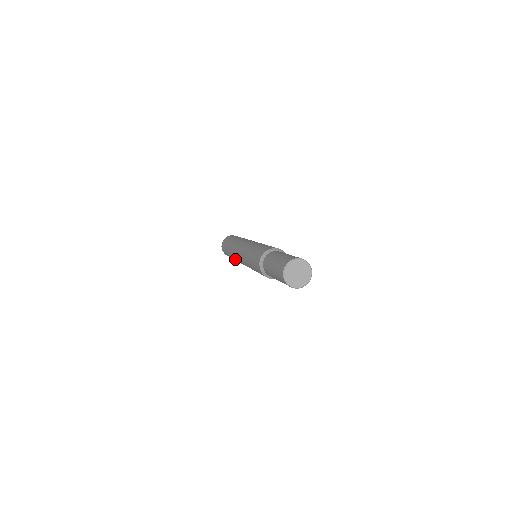
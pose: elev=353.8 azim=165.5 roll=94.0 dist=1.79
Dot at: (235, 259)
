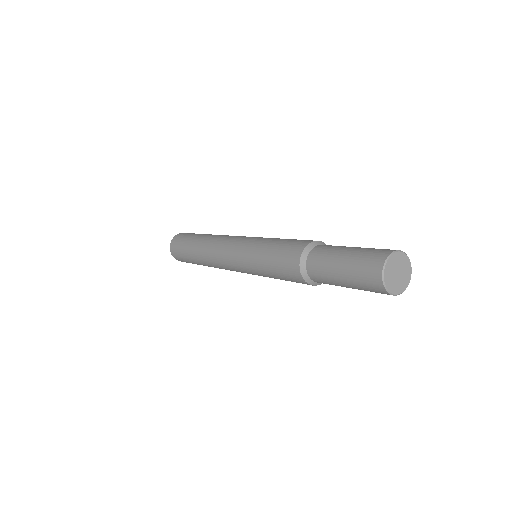
Dot at: (205, 250)
